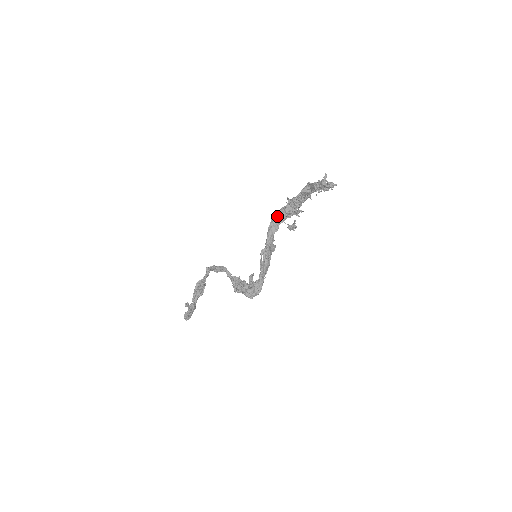
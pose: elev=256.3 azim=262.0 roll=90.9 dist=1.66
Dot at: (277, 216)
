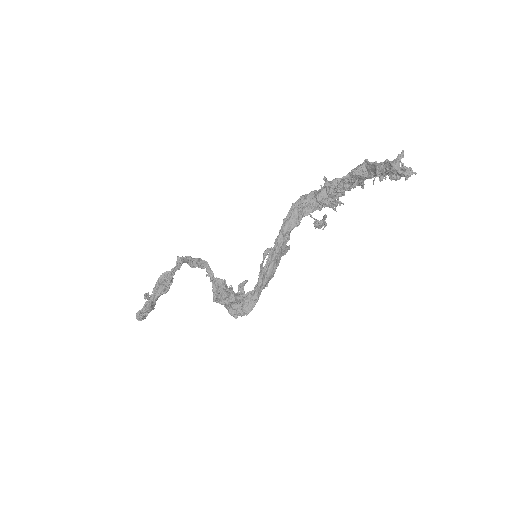
Dot at: (302, 203)
